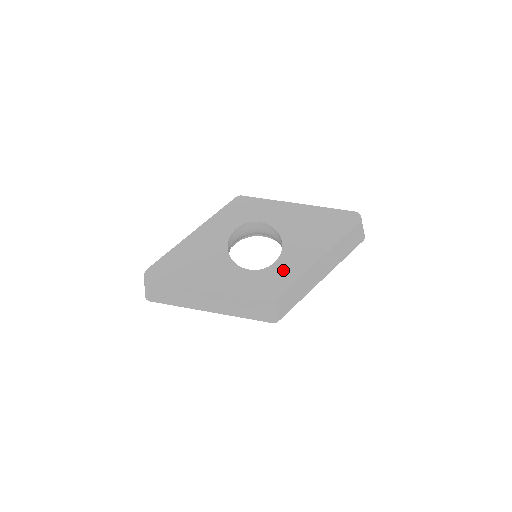
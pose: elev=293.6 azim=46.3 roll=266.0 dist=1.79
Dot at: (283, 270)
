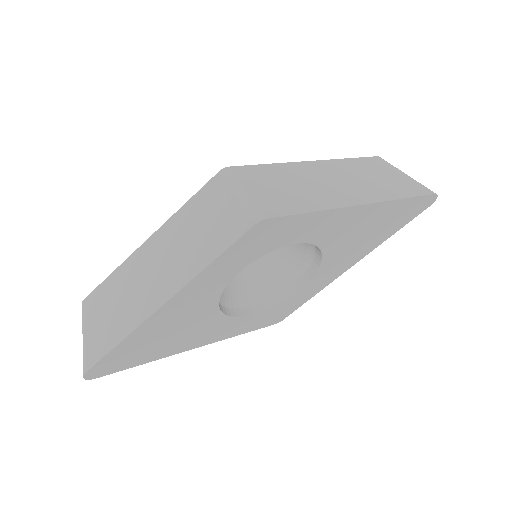
Dot at: occluded
